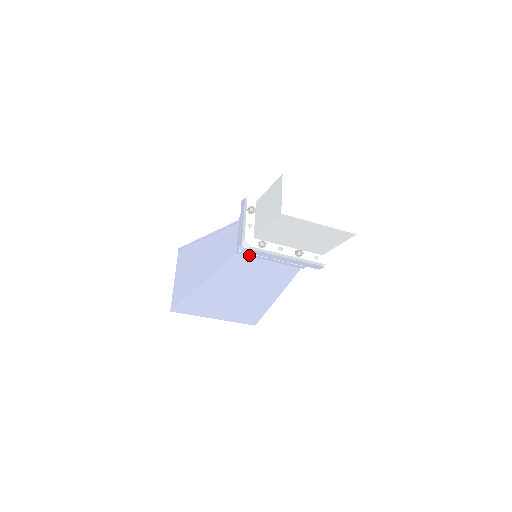
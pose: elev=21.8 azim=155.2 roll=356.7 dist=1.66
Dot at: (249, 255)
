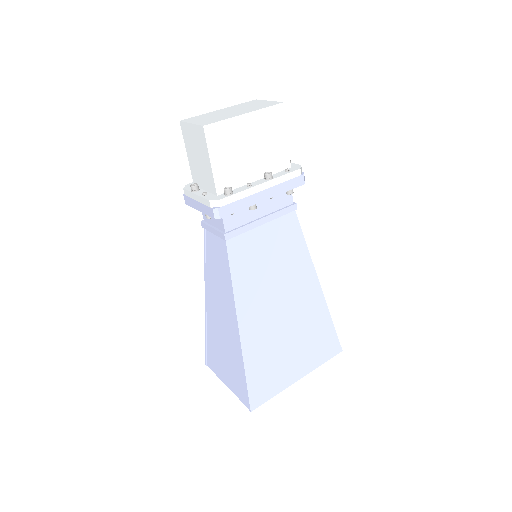
Dot at: (238, 233)
